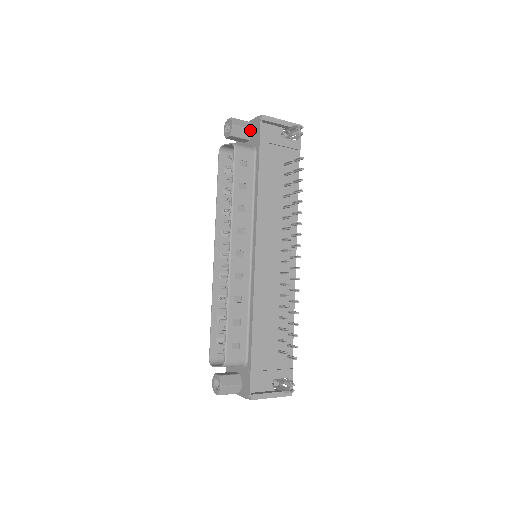
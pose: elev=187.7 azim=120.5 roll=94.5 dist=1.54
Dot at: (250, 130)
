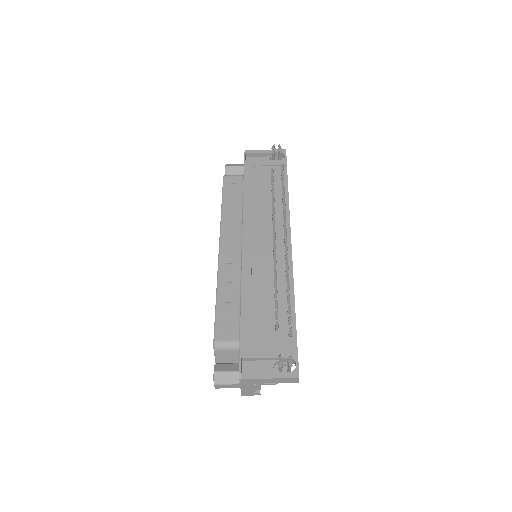
Dot at: (242, 167)
